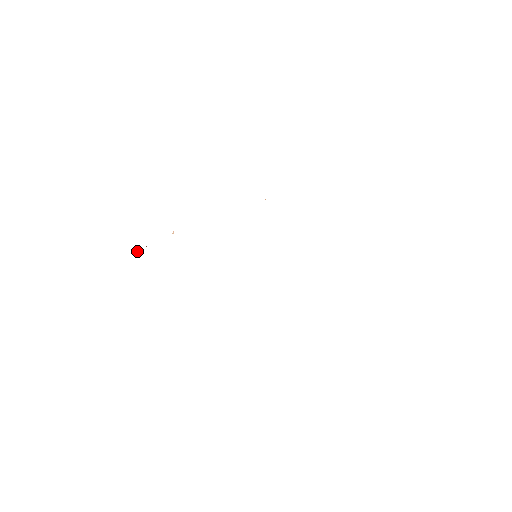
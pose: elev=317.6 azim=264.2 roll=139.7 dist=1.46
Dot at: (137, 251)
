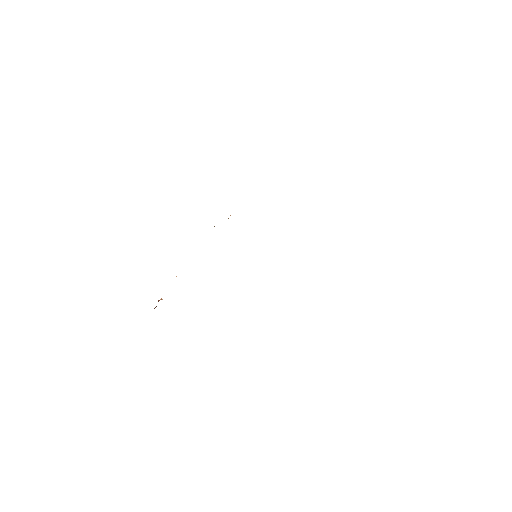
Dot at: occluded
